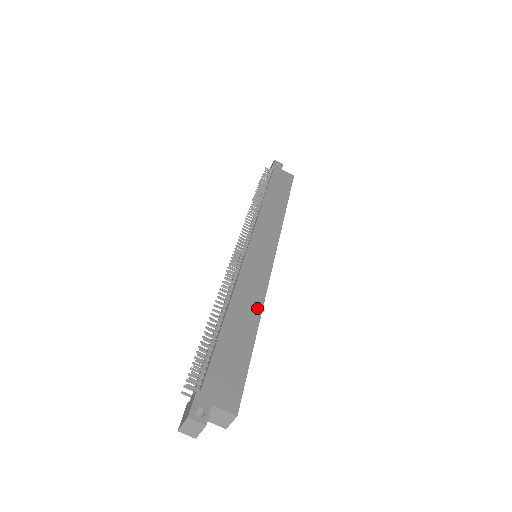
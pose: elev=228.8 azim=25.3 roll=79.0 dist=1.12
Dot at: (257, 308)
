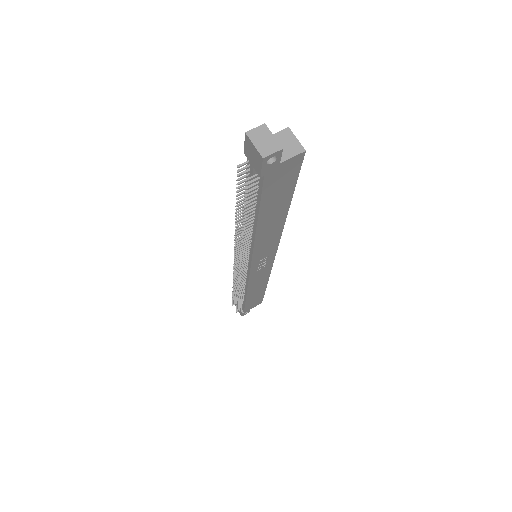
Dot at: occluded
